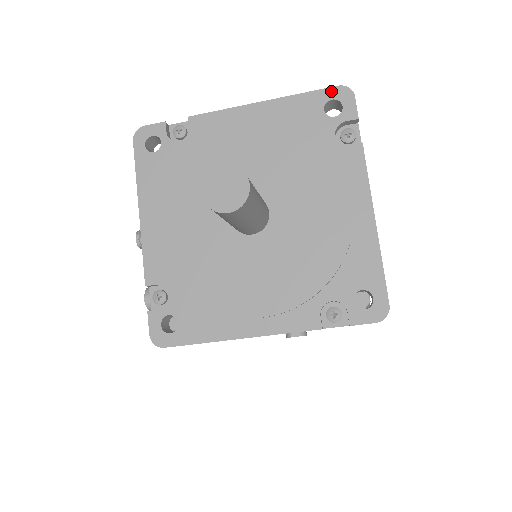
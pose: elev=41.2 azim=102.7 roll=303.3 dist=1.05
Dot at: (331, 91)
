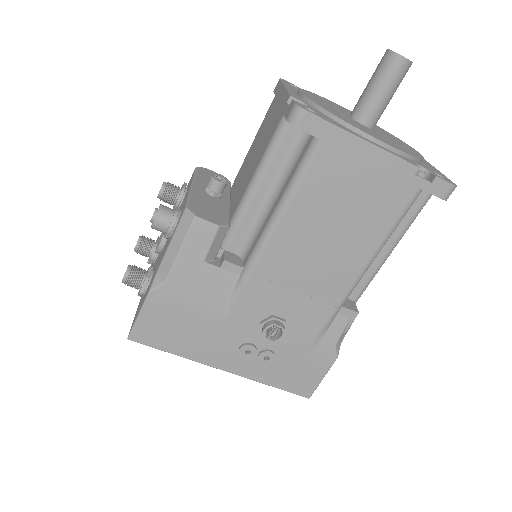
Dot at: occluded
